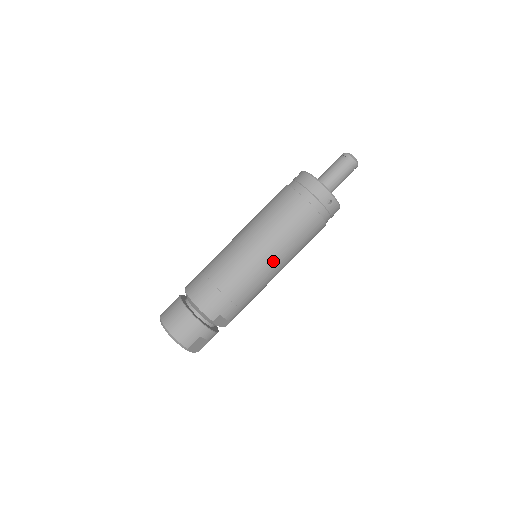
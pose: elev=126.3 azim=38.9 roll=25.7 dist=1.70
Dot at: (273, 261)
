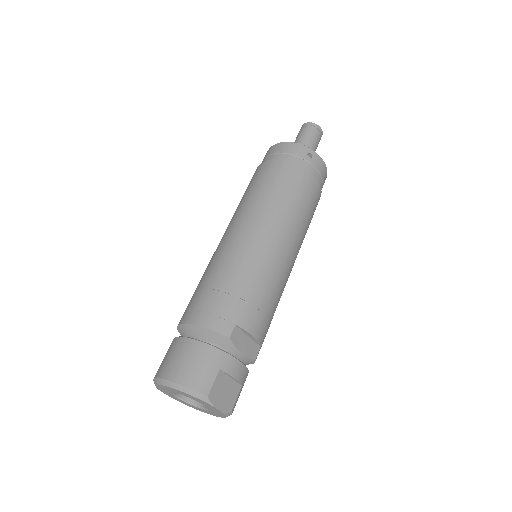
Dot at: (276, 234)
